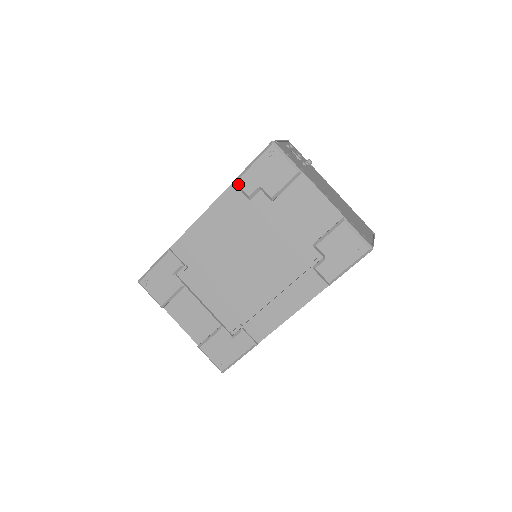
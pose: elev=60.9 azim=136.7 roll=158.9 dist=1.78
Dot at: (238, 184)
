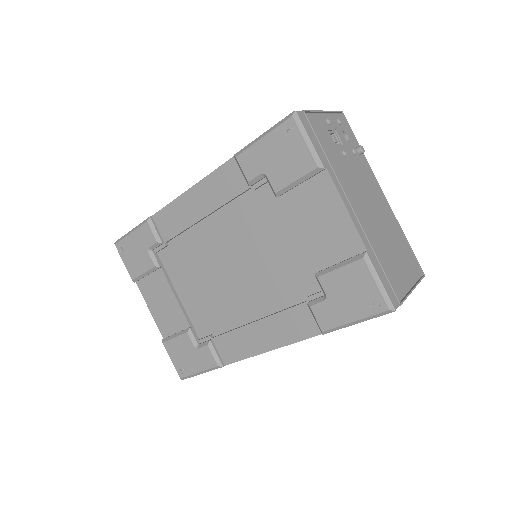
Dot at: (238, 160)
